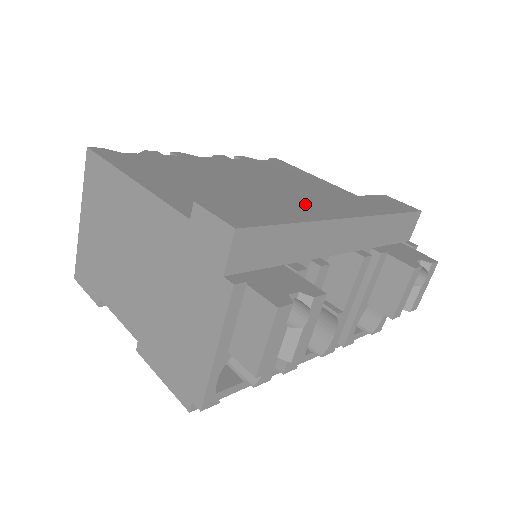
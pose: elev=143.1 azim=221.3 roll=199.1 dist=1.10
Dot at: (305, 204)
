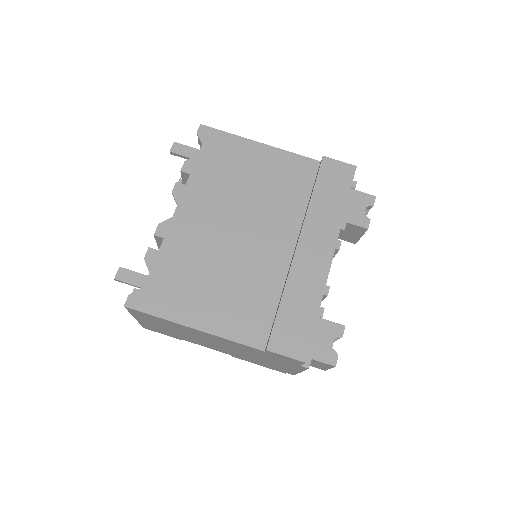
Dot at: (303, 268)
